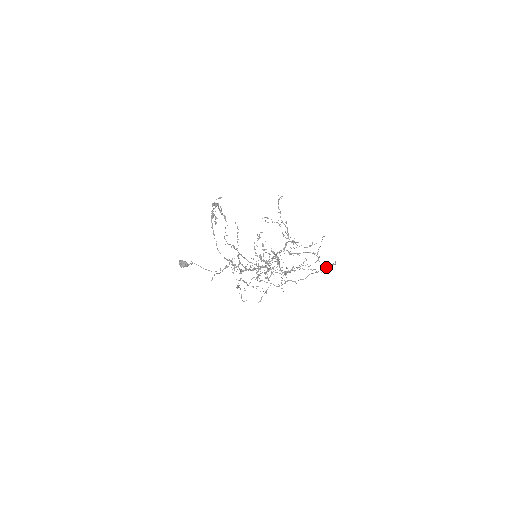
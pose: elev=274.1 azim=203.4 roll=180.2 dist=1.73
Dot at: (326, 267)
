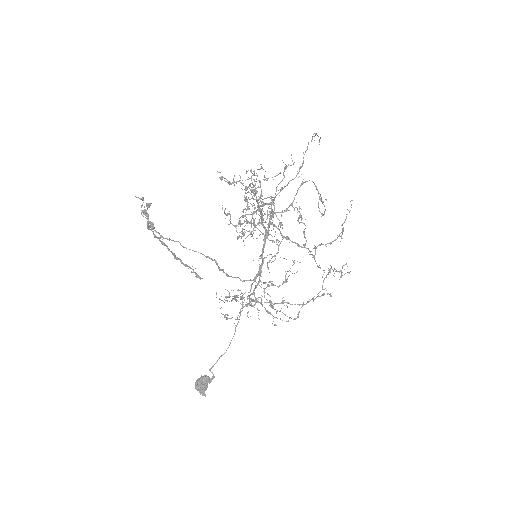
Dot at: (311, 140)
